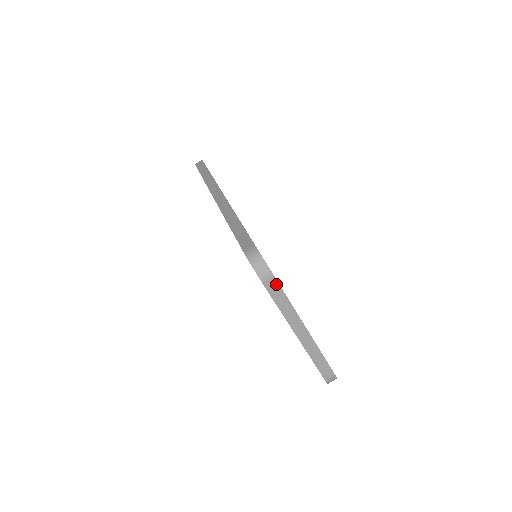
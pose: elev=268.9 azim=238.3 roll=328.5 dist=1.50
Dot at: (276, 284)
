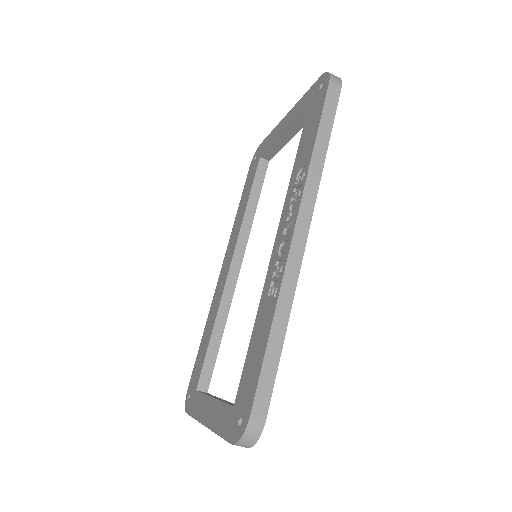
Dot at: occluded
